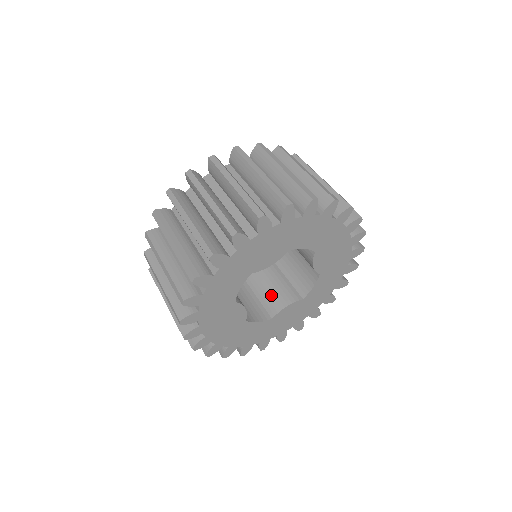
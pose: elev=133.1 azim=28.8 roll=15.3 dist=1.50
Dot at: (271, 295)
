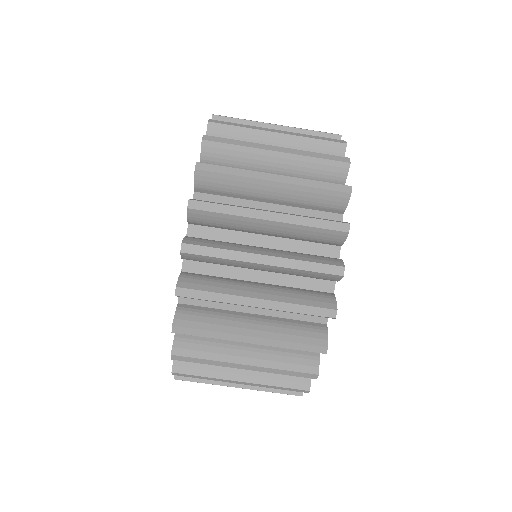
Dot at: occluded
